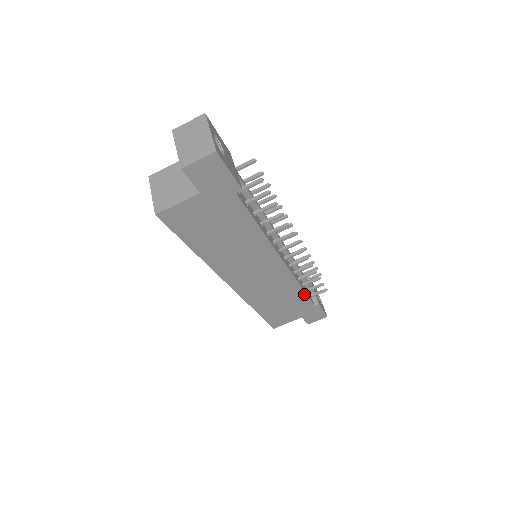
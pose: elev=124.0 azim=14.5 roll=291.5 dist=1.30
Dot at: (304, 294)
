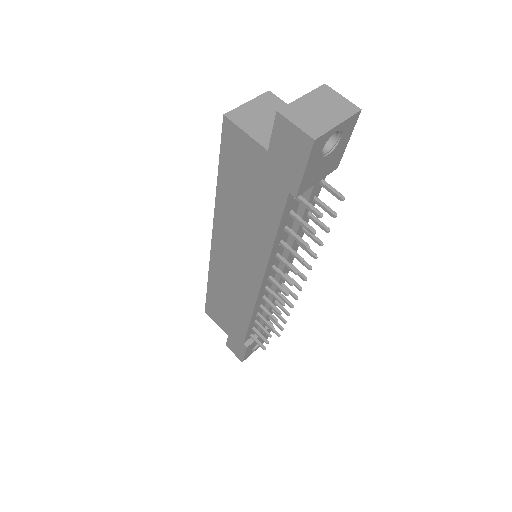
Dot at: (247, 327)
